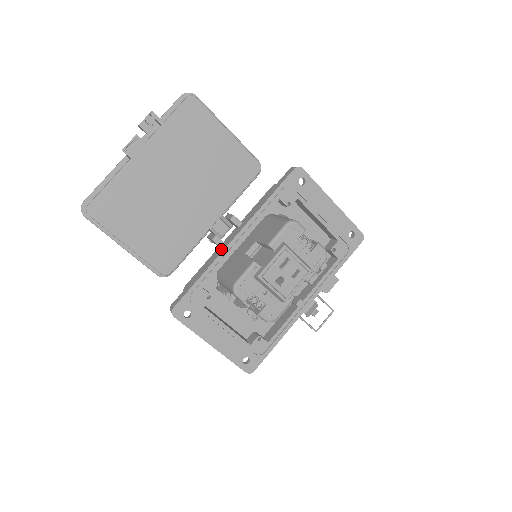
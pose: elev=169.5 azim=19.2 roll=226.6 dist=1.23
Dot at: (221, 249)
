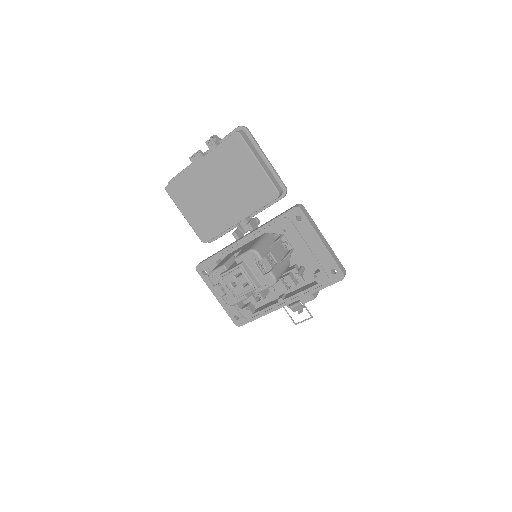
Dot at: (234, 242)
